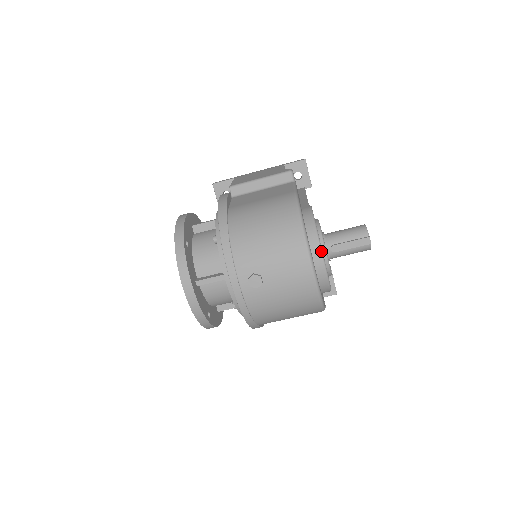
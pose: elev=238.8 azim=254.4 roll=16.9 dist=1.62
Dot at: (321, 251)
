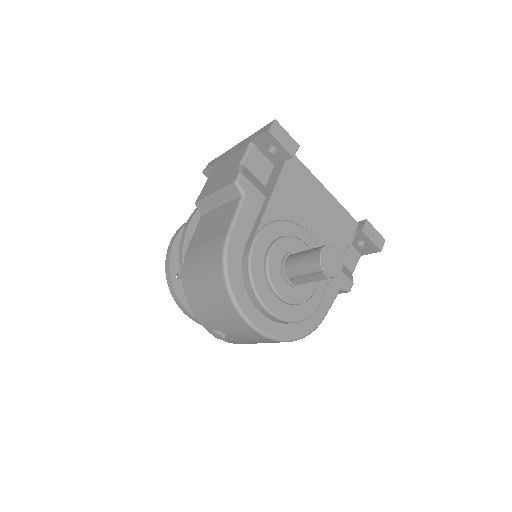
Dot at: (263, 307)
